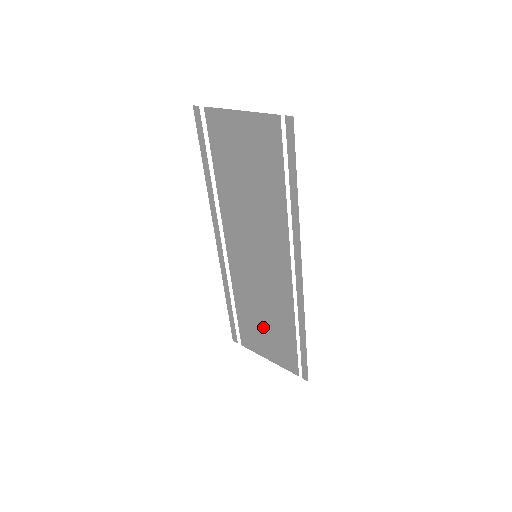
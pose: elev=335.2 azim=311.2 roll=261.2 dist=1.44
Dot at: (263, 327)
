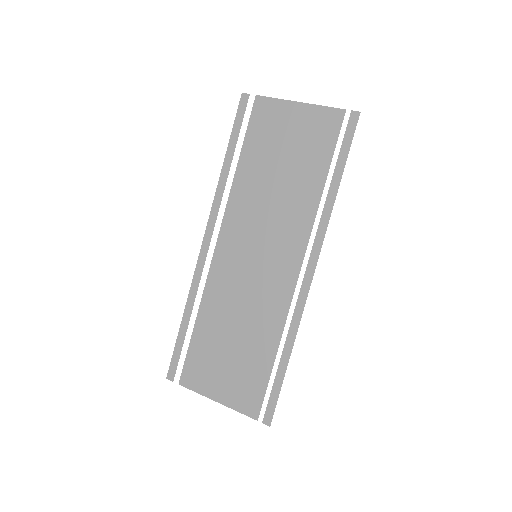
Dot at: (227, 352)
